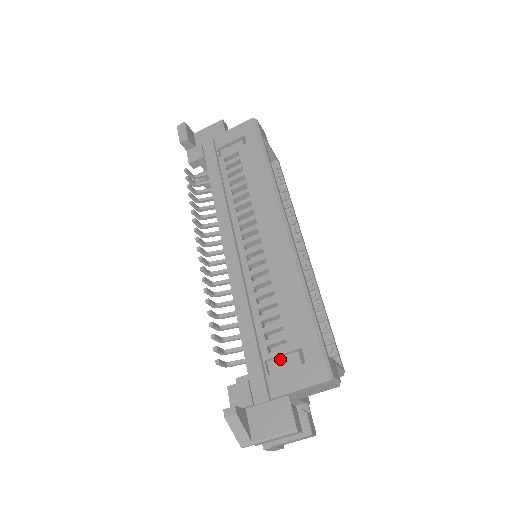
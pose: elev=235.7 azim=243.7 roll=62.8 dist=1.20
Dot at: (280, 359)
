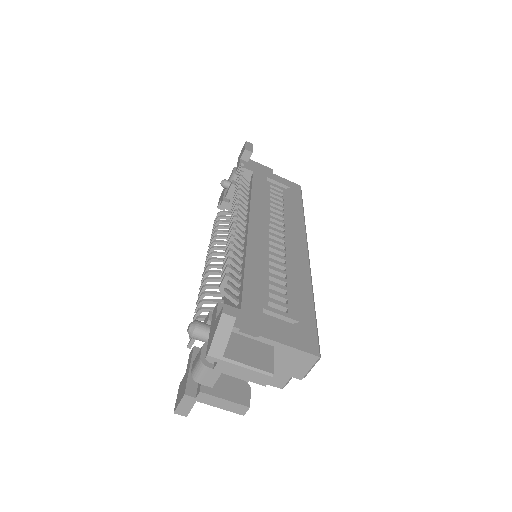
Dot at: (275, 318)
